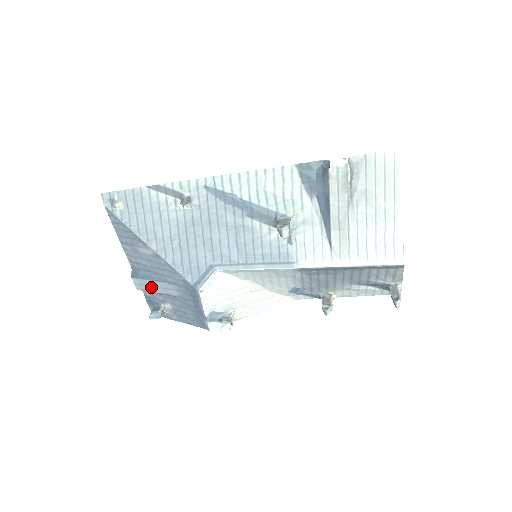
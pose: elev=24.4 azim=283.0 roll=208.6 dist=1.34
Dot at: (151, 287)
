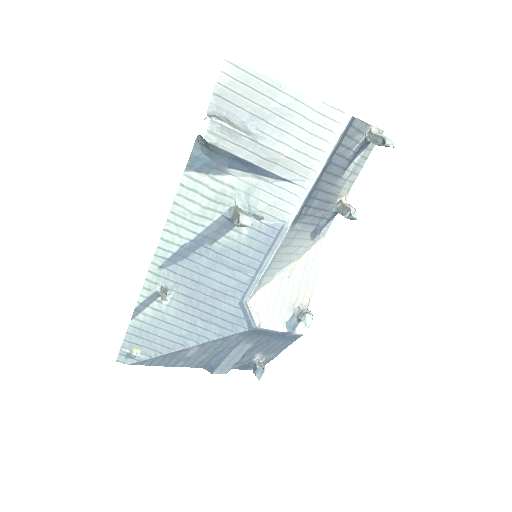
Dot at: (231, 362)
